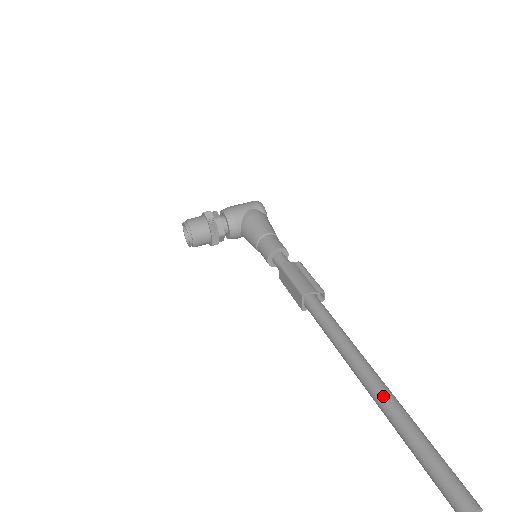
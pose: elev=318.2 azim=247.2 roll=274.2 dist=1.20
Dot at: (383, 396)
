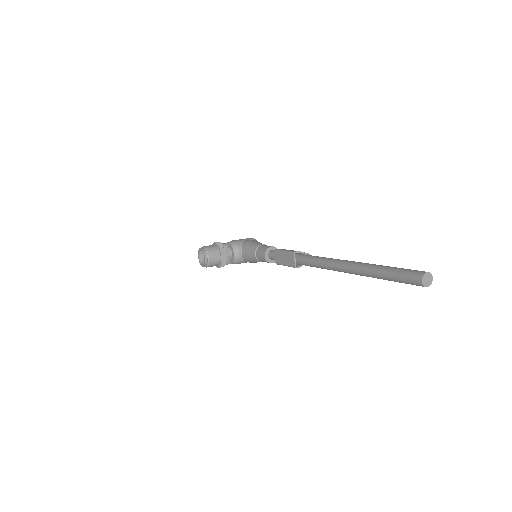
Dot at: (359, 263)
